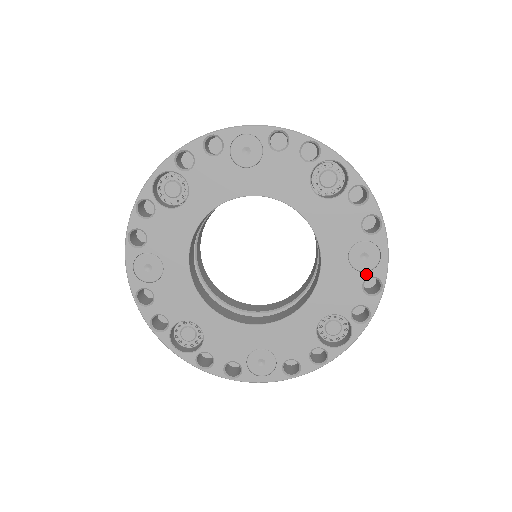
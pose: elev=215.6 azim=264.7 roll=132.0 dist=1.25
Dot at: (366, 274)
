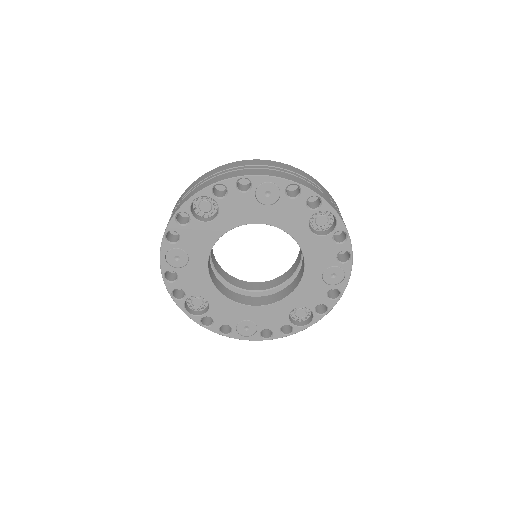
Dot at: (332, 286)
